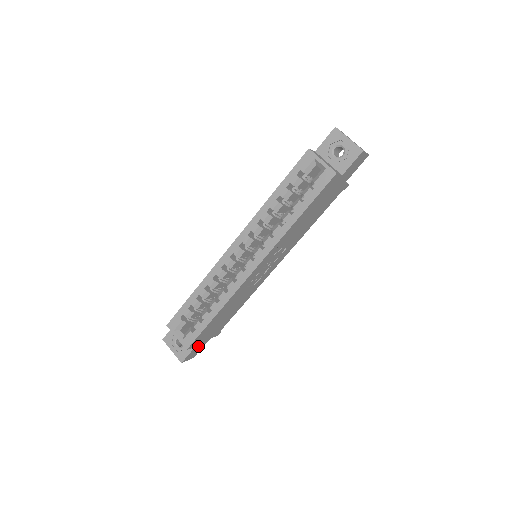
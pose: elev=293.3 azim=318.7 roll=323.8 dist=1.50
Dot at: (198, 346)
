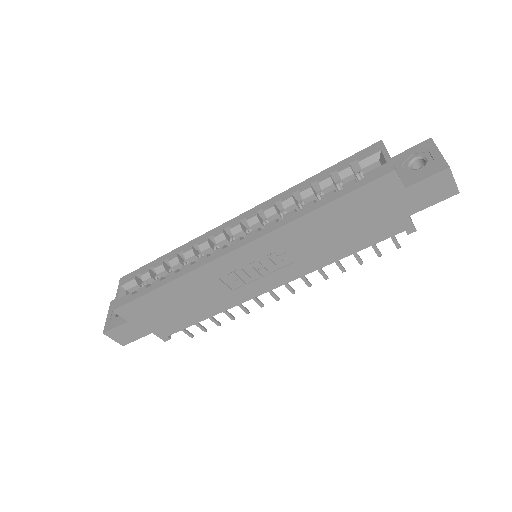
Dot at: (132, 327)
